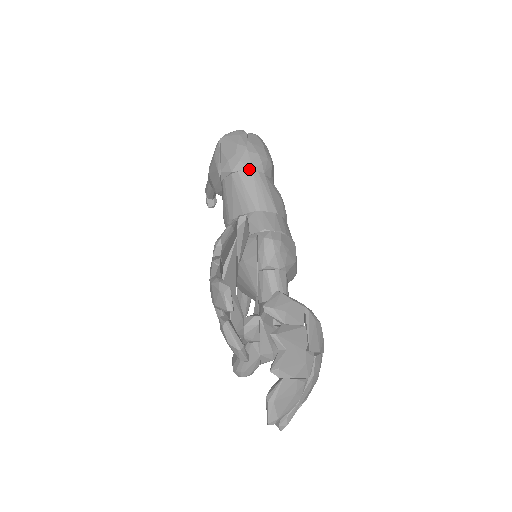
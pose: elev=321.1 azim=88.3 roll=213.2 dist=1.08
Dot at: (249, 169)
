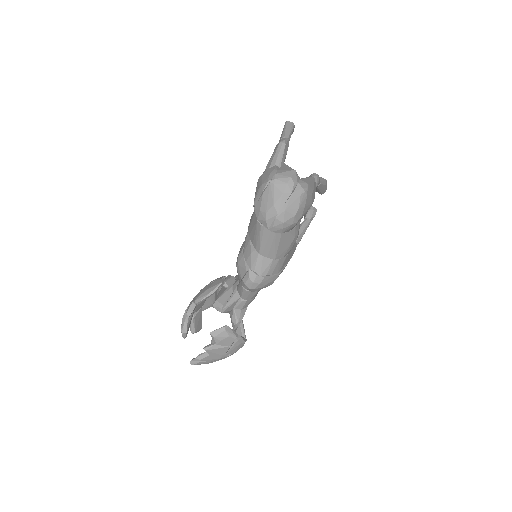
Dot at: (269, 229)
